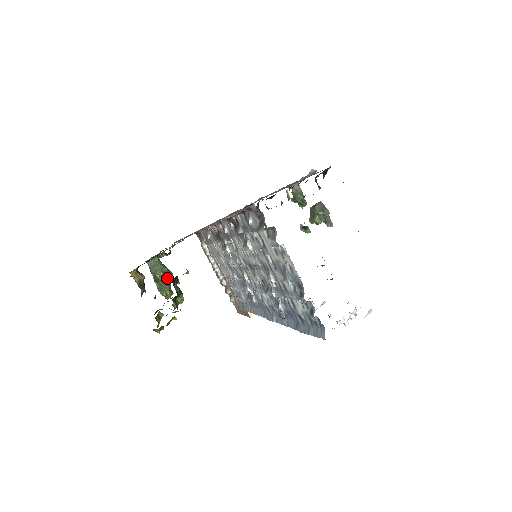
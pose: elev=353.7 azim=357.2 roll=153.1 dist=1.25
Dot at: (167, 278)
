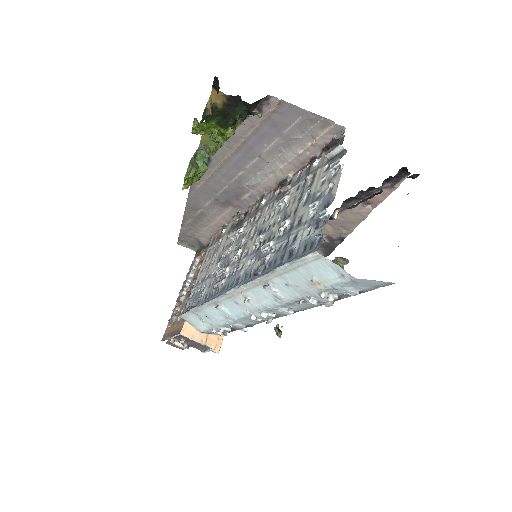
Dot at: (201, 167)
